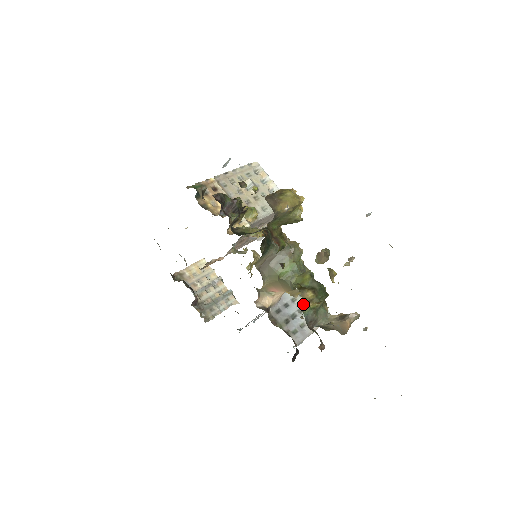
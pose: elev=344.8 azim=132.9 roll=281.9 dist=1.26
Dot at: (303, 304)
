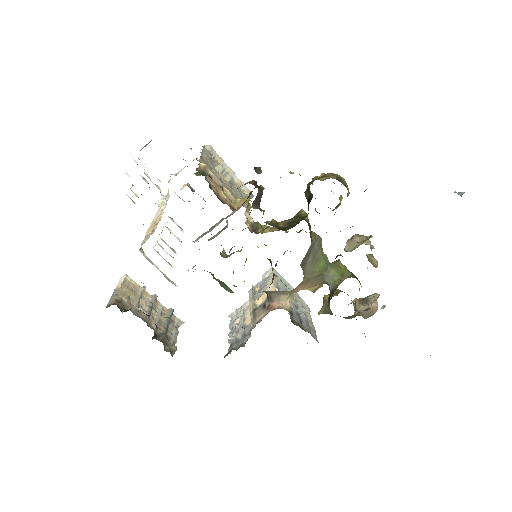
Dot at: (294, 301)
